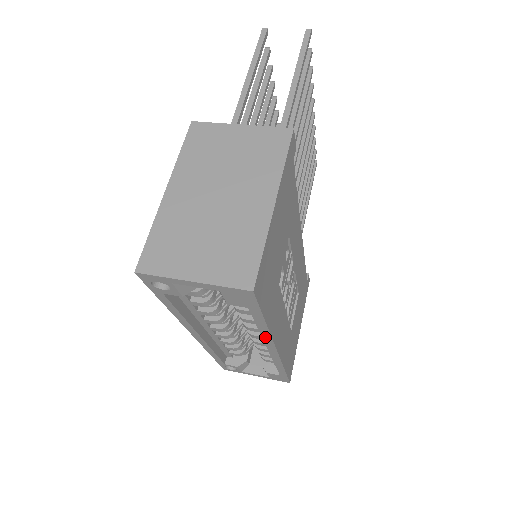
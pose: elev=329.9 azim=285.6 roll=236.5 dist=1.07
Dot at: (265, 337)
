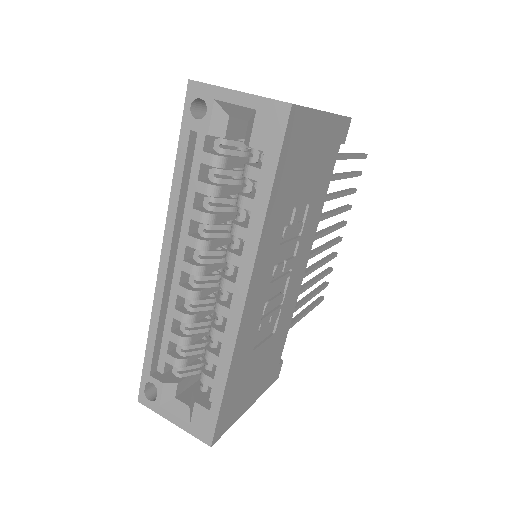
Dot at: (250, 247)
